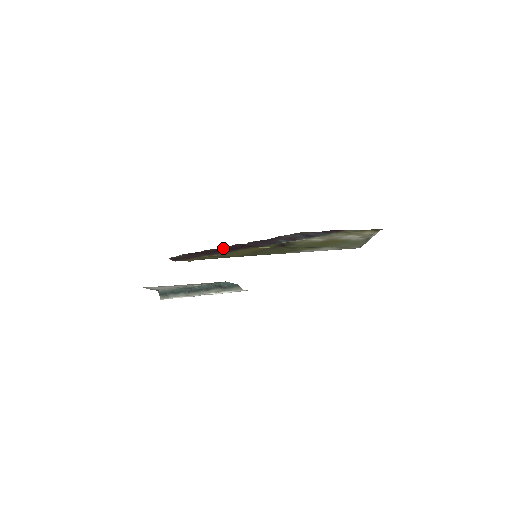
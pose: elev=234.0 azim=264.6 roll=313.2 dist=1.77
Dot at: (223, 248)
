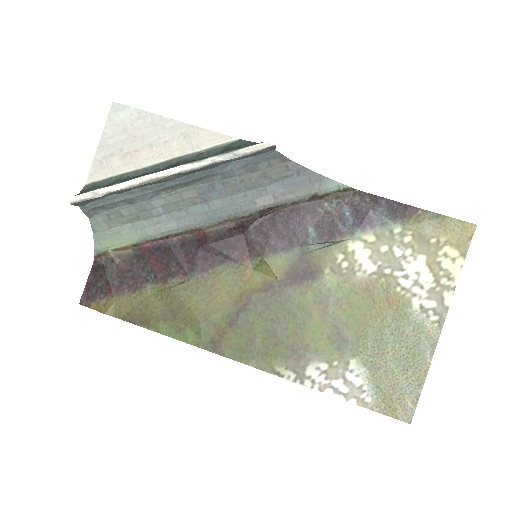
Dot at: (211, 234)
